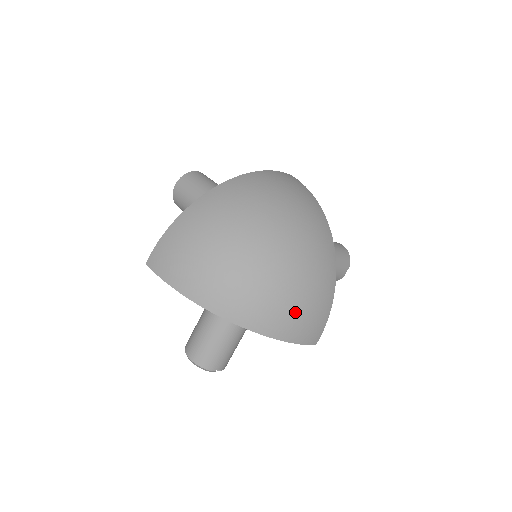
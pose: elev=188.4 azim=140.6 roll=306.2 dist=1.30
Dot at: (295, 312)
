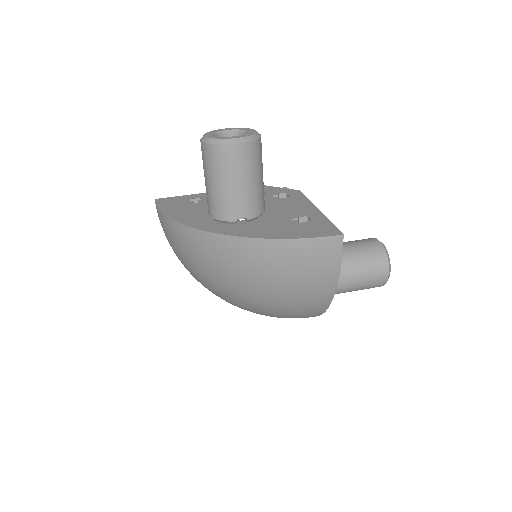
Dot at: occluded
